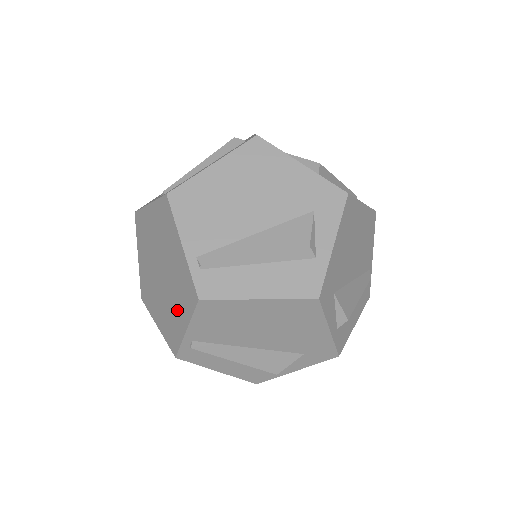
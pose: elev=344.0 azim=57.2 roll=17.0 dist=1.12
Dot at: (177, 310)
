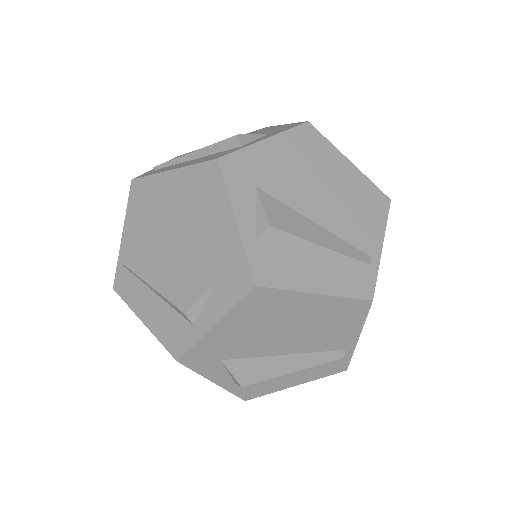
Dot at: occluded
